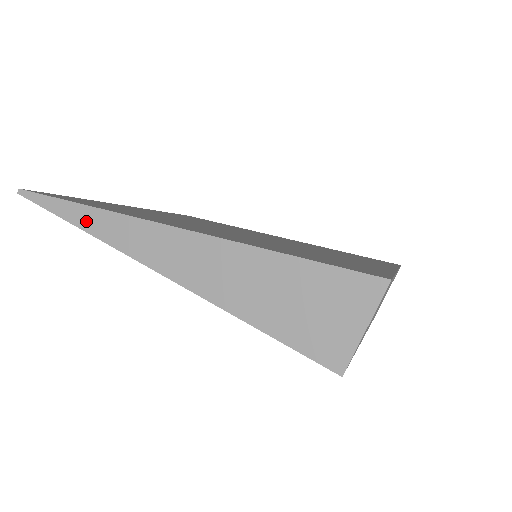
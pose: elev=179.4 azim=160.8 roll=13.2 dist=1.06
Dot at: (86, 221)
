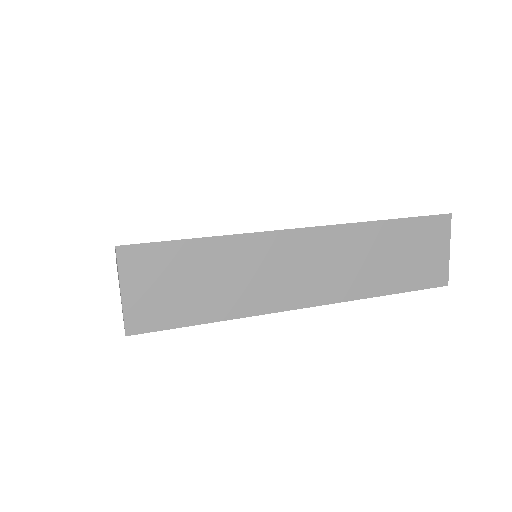
Dot at: occluded
